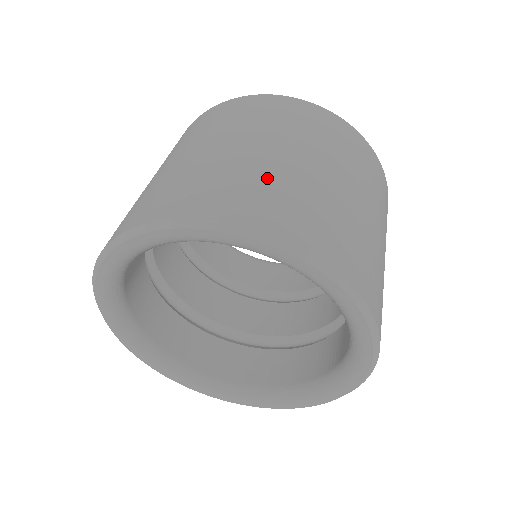
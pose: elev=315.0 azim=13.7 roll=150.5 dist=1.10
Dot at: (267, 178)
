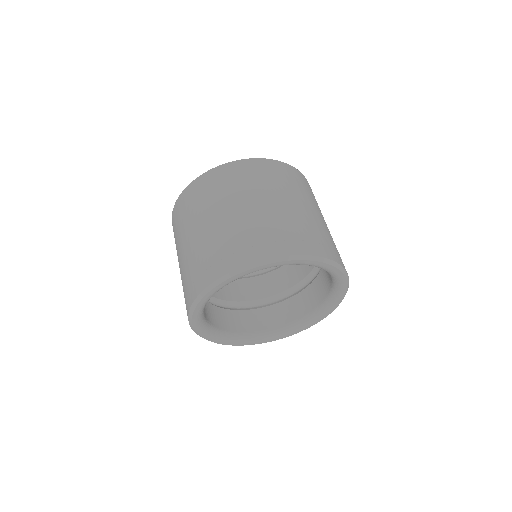
Dot at: (242, 230)
